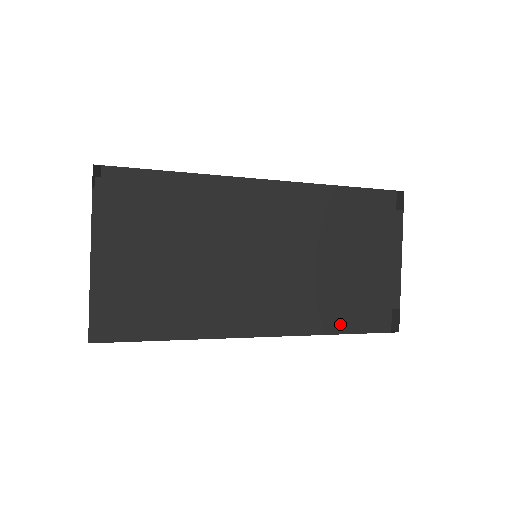
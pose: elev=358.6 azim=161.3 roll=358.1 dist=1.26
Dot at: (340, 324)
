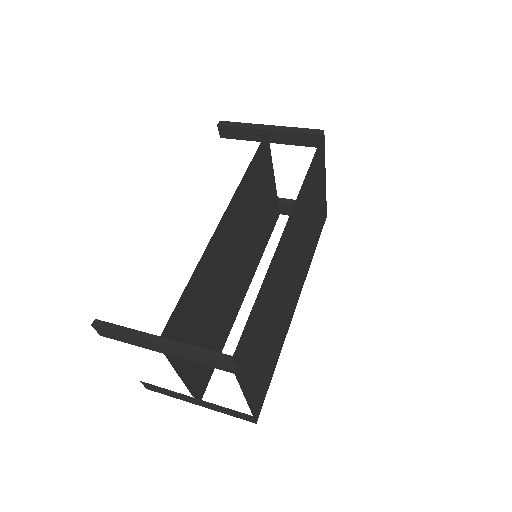
Dot at: (314, 249)
